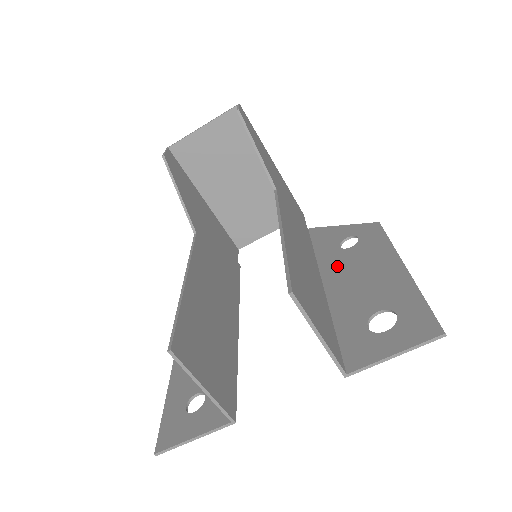
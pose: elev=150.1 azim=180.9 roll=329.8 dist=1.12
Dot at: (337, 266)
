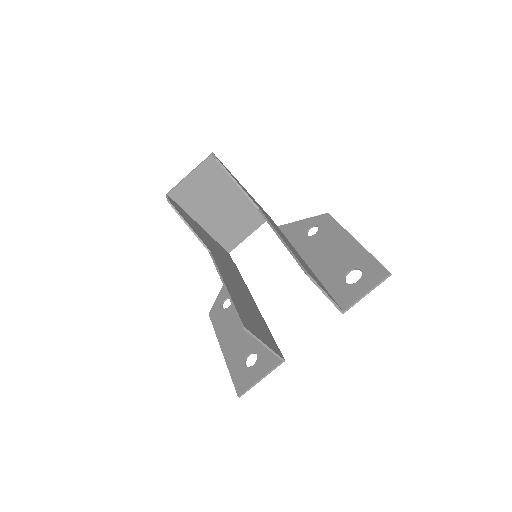
Dot at: (311, 249)
